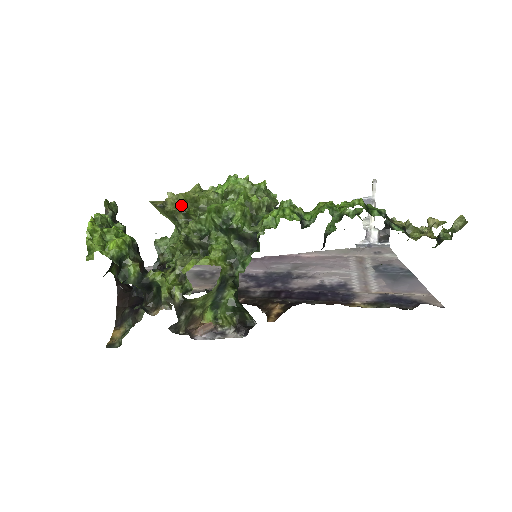
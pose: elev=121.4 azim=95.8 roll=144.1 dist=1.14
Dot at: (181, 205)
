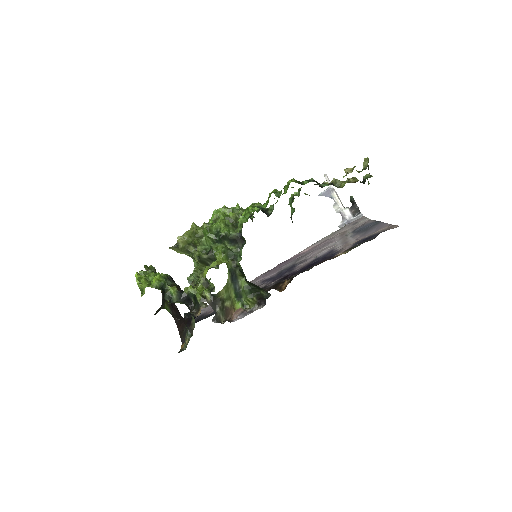
Dot at: (188, 241)
